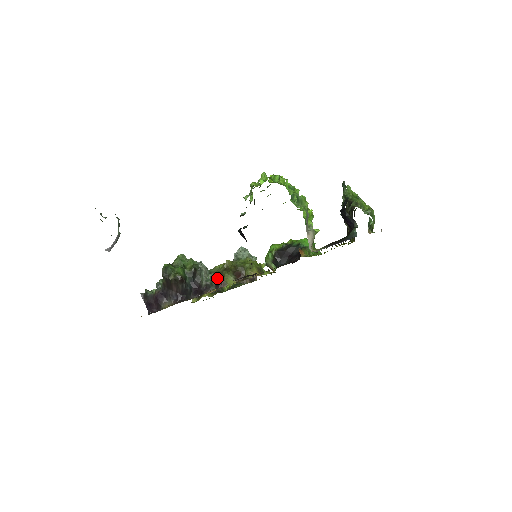
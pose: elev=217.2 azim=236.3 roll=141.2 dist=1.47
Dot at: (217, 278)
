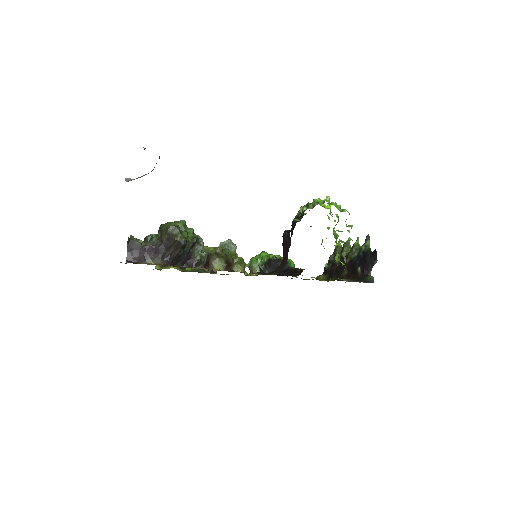
Dot at: (207, 258)
